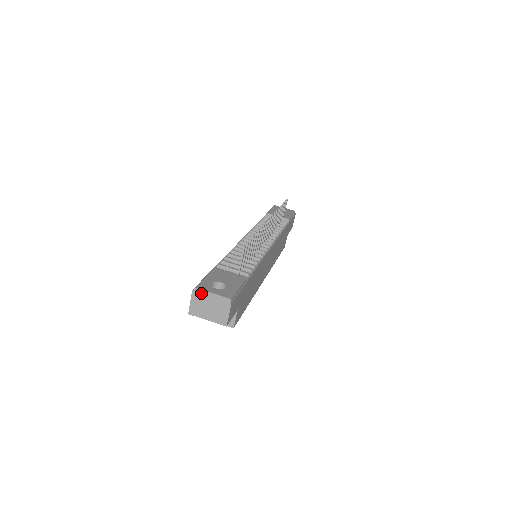
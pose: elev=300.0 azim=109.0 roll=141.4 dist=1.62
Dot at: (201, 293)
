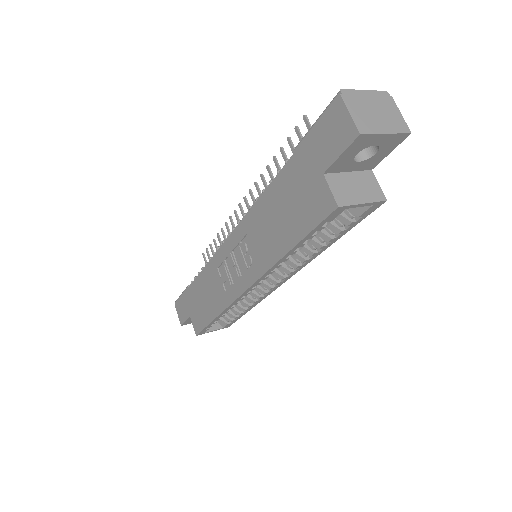
Dot at: (353, 95)
